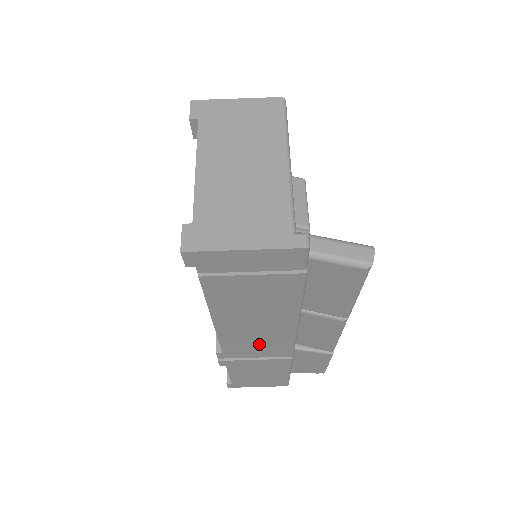
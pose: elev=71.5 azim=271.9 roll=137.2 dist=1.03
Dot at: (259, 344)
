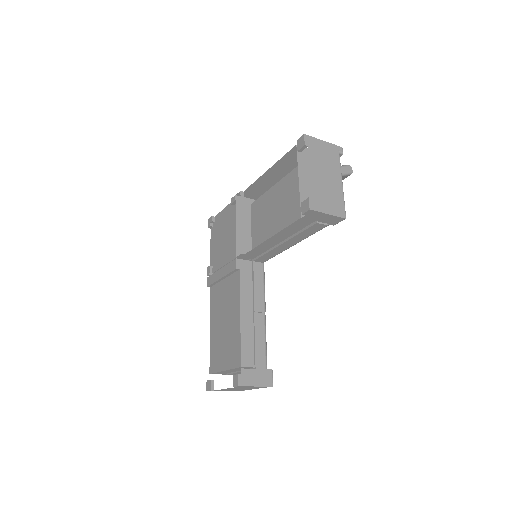
Dot at: occluded
